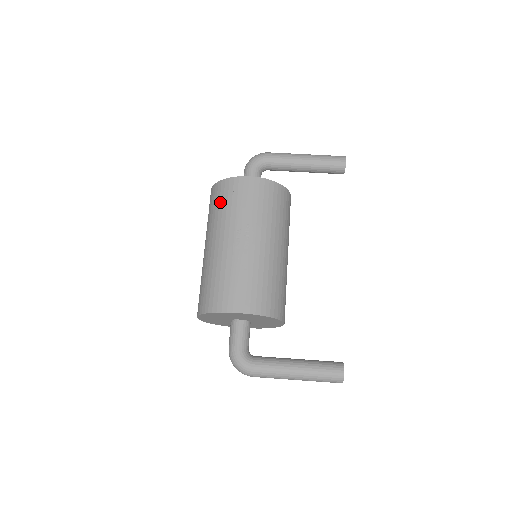
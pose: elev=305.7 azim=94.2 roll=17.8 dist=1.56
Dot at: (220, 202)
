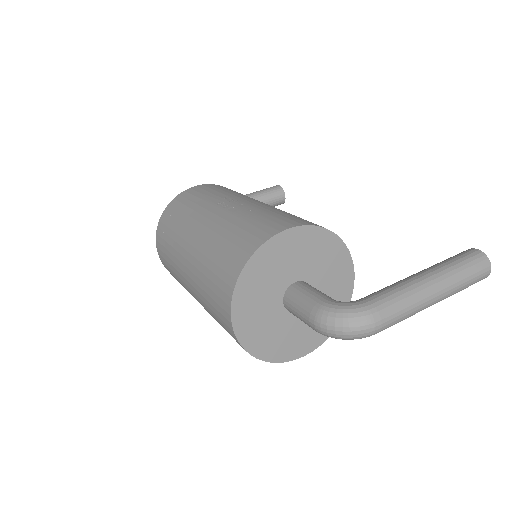
Dot at: (176, 214)
